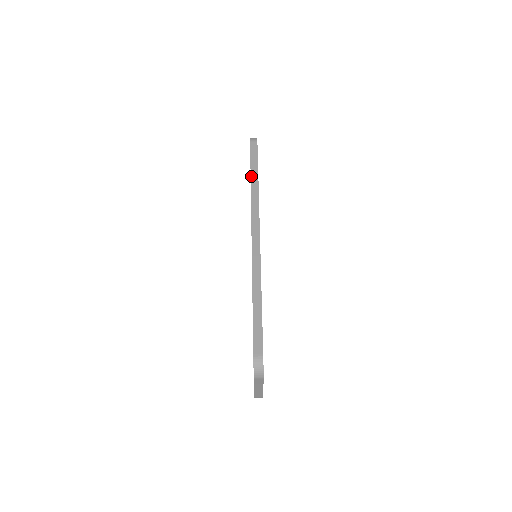
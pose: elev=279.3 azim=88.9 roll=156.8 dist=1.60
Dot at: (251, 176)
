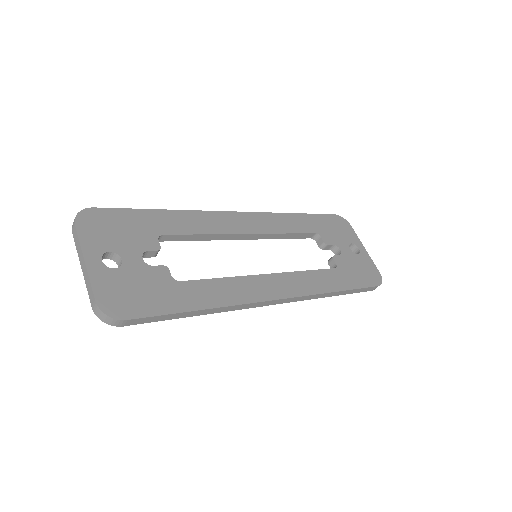
Dot at: occluded
